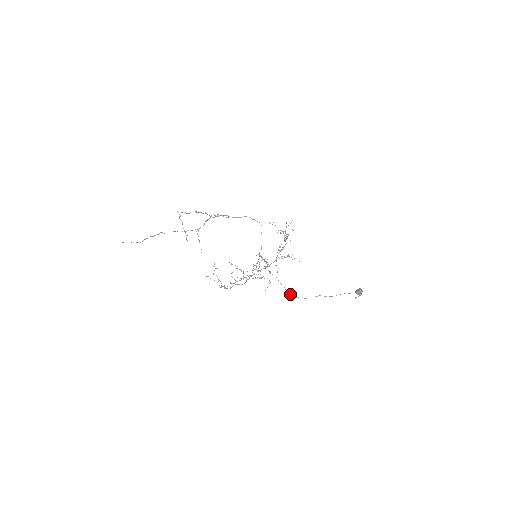
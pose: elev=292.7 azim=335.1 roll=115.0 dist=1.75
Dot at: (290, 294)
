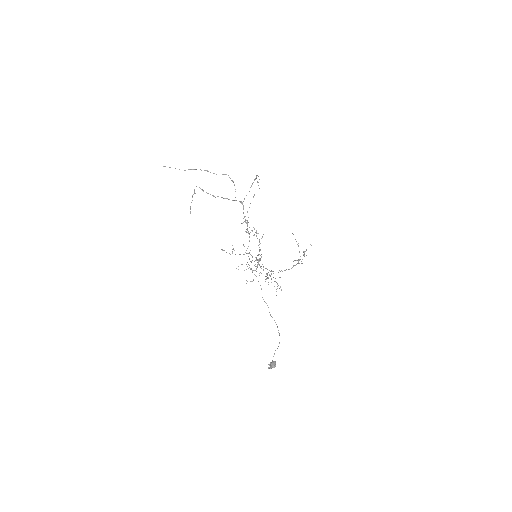
Dot at: (263, 299)
